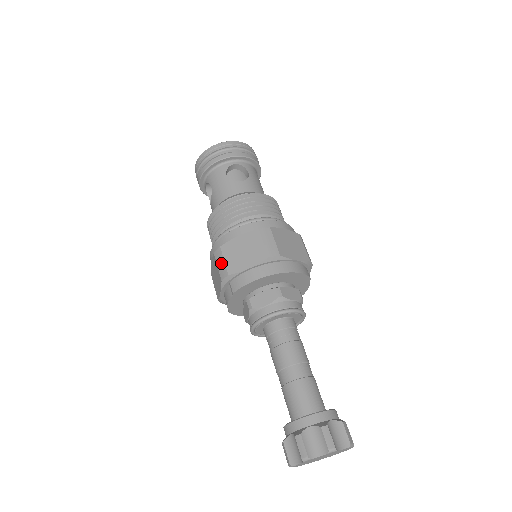
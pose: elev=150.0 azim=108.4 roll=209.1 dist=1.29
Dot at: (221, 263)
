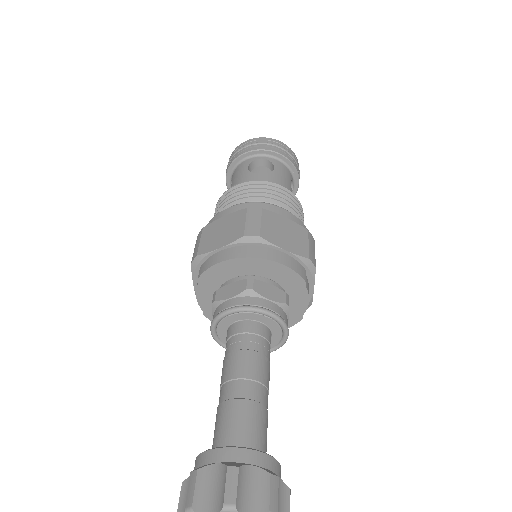
Dot at: (197, 244)
